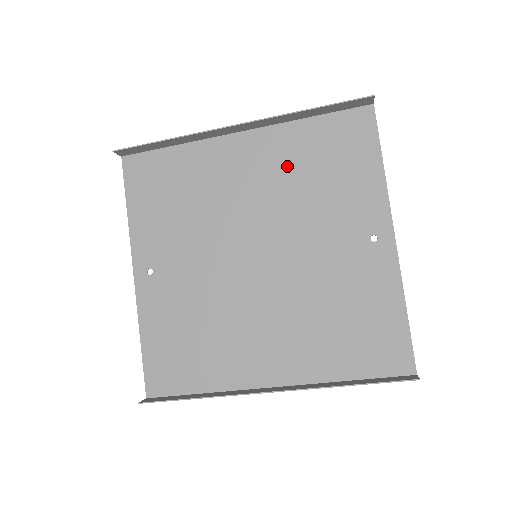
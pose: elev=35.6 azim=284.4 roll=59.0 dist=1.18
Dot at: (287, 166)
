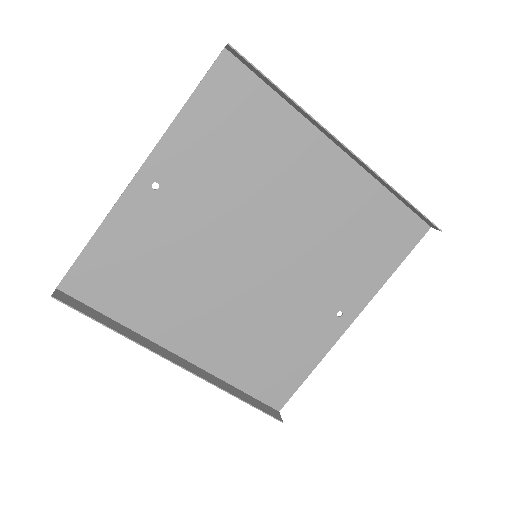
Dot at: (342, 211)
